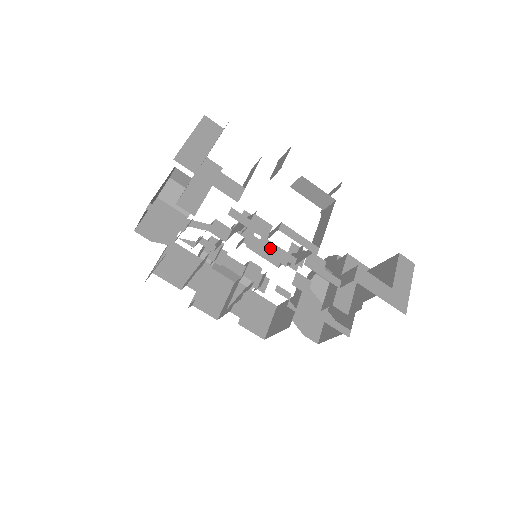
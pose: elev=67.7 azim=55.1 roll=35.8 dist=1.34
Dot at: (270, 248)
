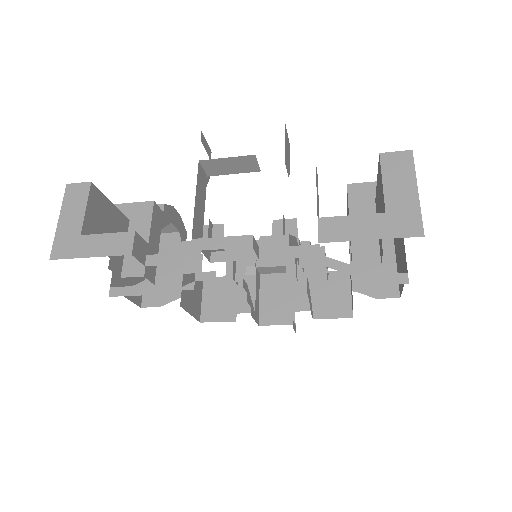
Dot at: (226, 260)
